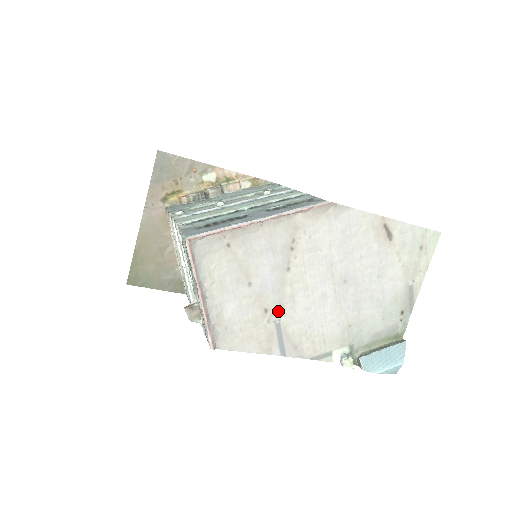
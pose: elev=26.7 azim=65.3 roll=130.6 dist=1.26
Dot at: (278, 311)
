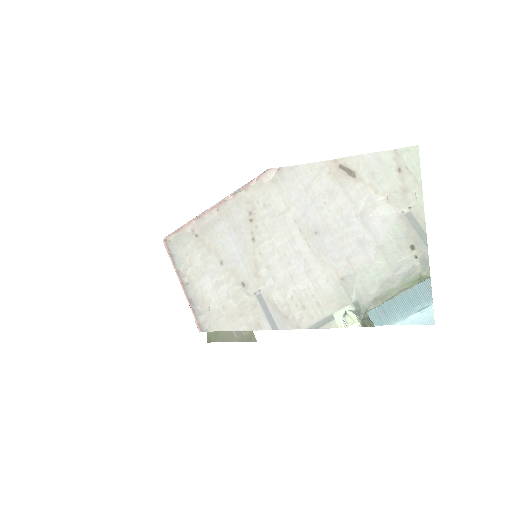
Dot at: (255, 282)
